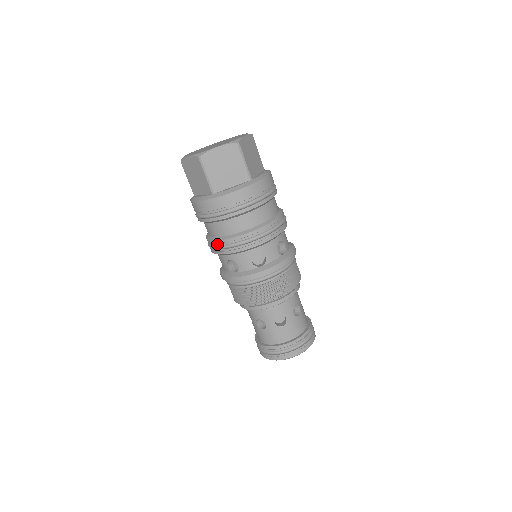
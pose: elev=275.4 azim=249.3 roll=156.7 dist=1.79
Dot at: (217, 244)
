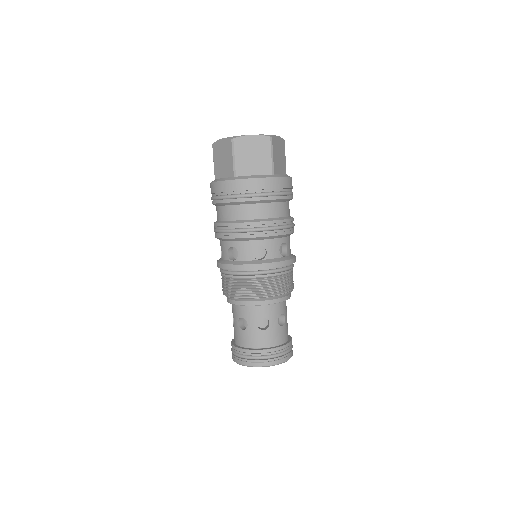
Dot at: (224, 227)
